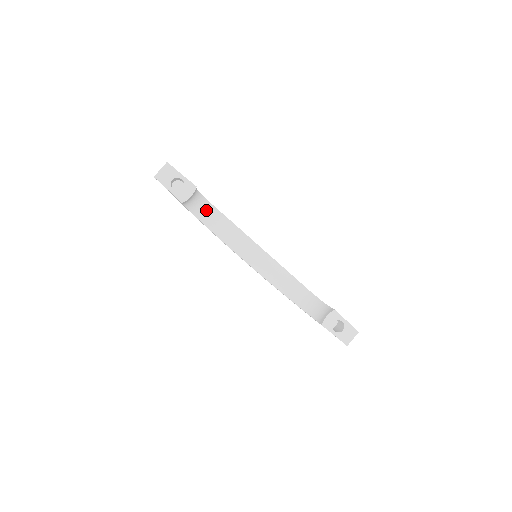
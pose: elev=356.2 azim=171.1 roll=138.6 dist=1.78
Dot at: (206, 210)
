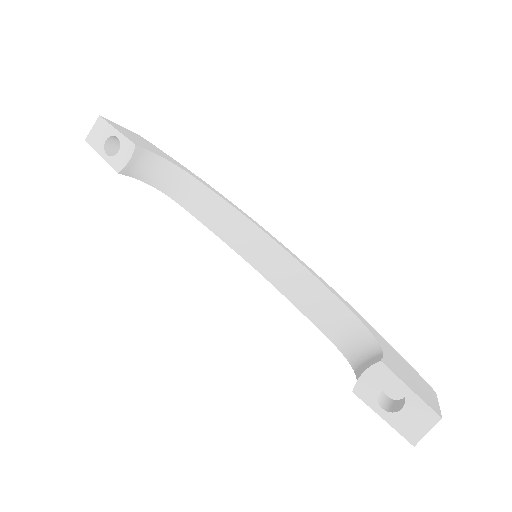
Dot at: (185, 187)
